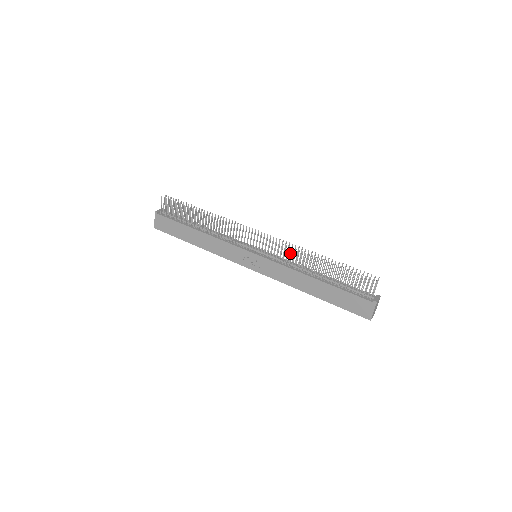
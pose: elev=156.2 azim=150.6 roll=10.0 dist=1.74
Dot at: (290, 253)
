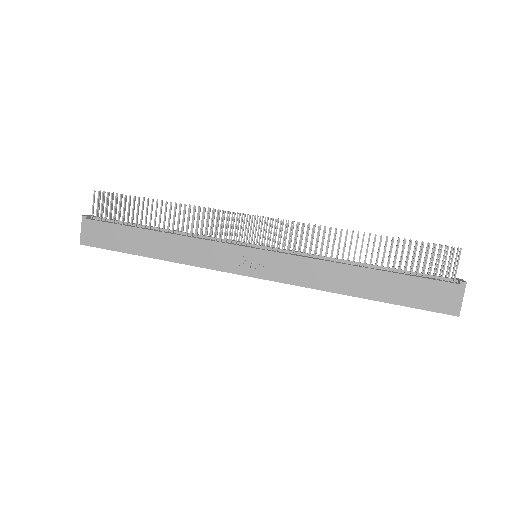
Dot at: (312, 240)
